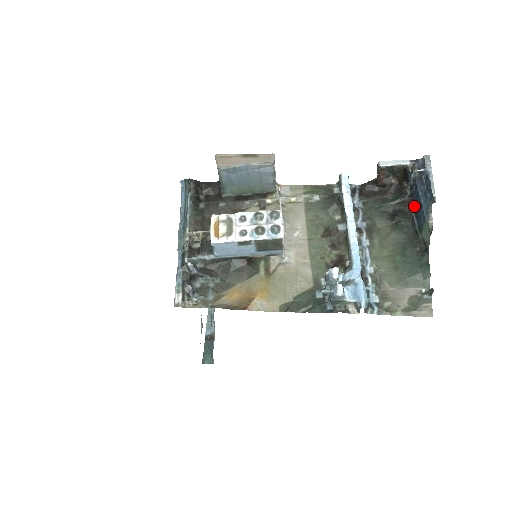
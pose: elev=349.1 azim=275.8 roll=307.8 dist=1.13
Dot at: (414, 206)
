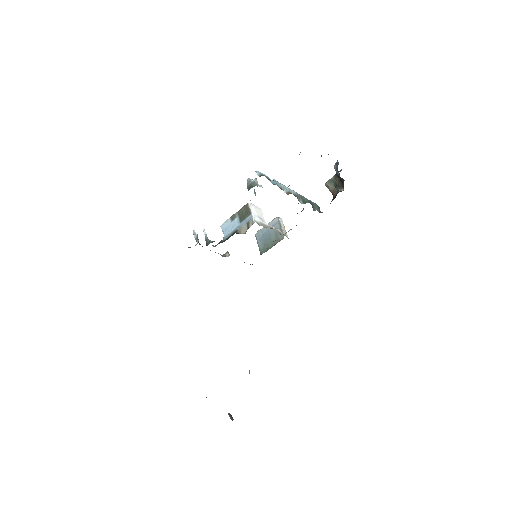
Dot at: occluded
